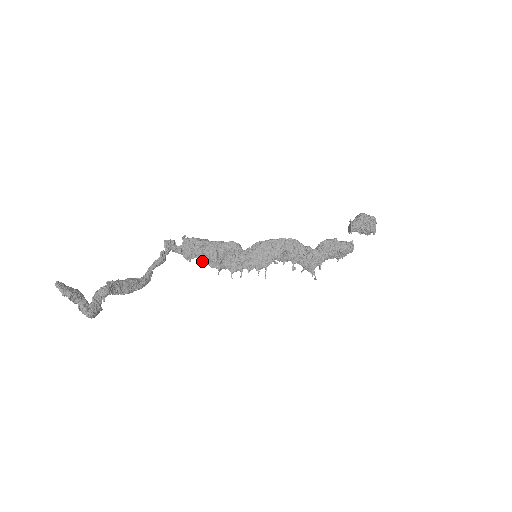
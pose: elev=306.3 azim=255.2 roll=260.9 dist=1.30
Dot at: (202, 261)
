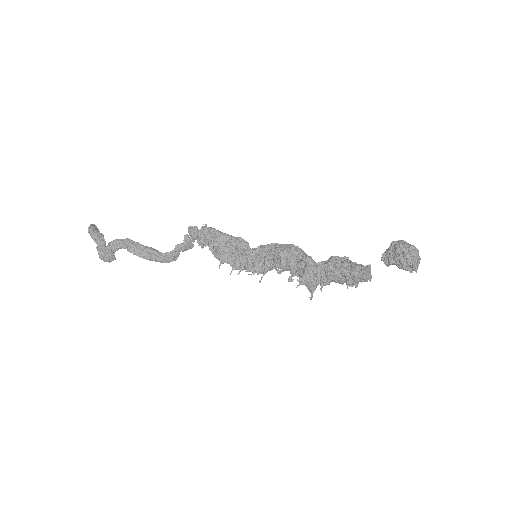
Dot at: (210, 250)
